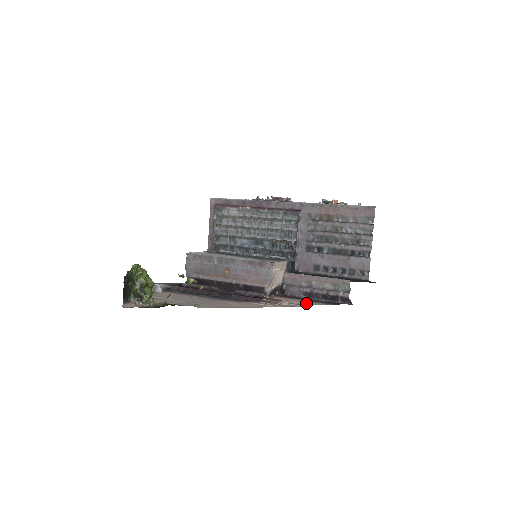
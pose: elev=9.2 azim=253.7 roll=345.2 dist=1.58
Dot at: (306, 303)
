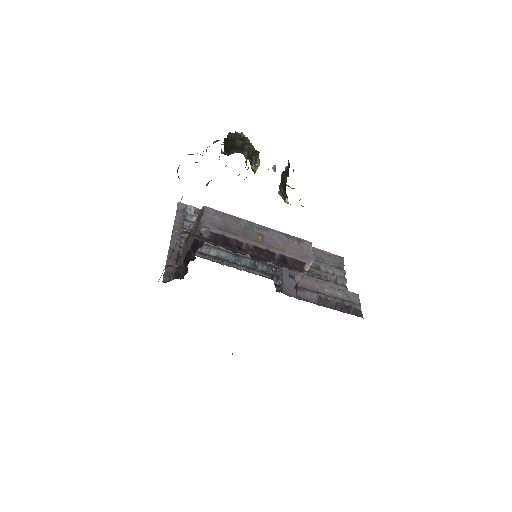
Dot at: occluded
